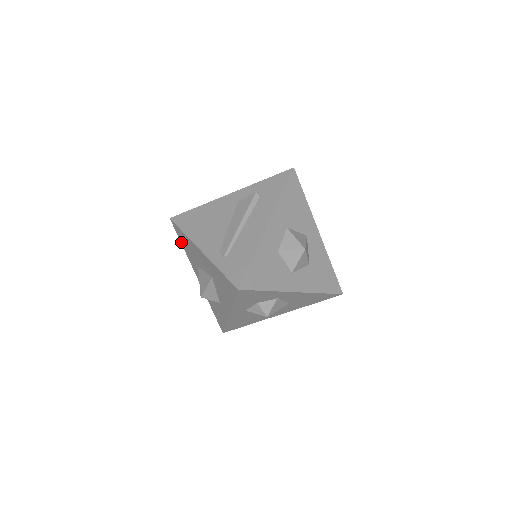
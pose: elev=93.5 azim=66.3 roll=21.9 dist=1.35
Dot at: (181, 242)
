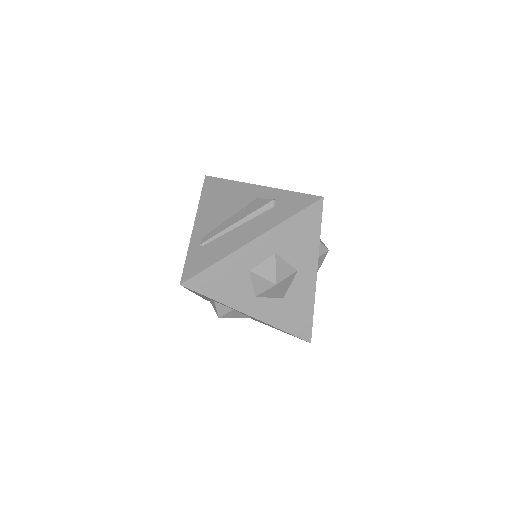
Dot at: occluded
